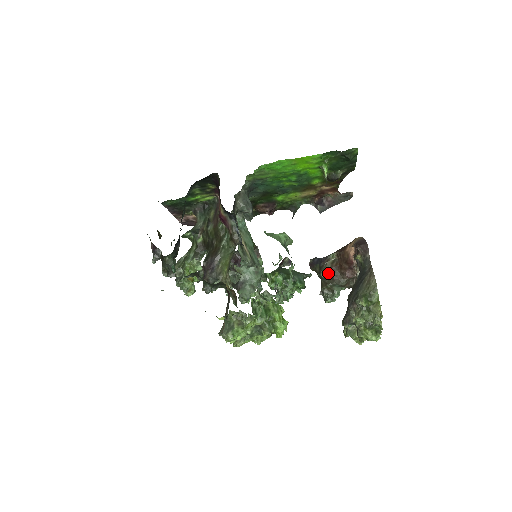
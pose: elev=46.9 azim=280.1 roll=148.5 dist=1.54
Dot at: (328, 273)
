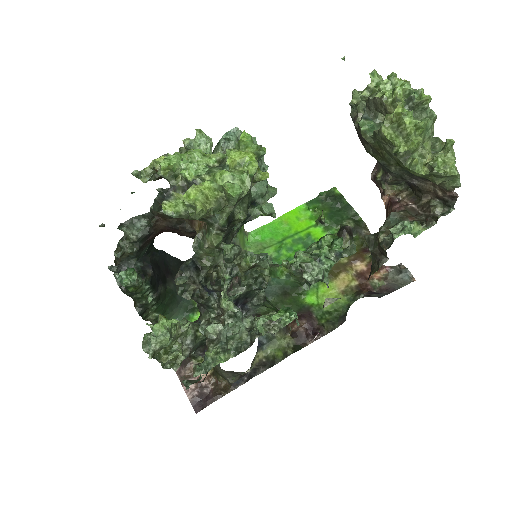
Dot at: occluded
